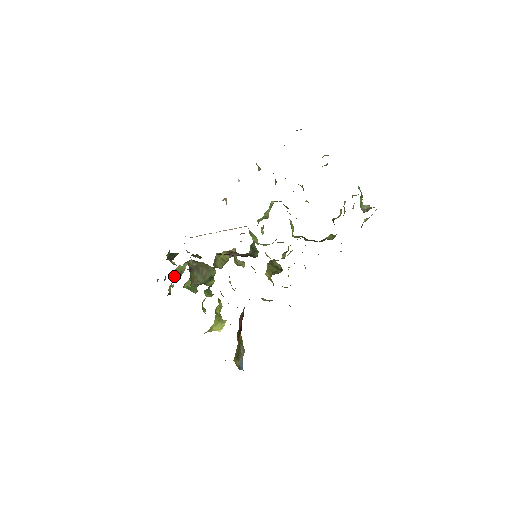
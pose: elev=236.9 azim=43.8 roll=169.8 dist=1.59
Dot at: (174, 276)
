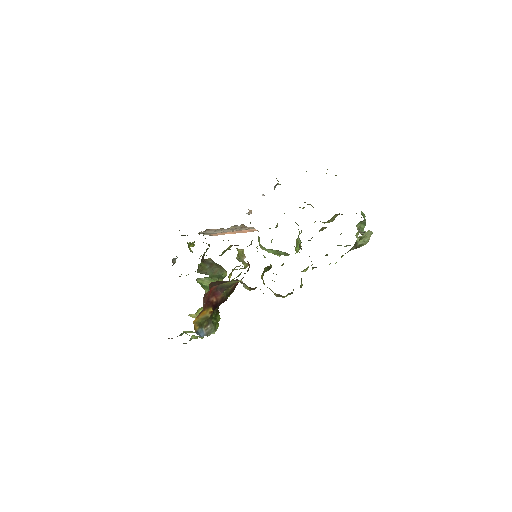
Dot at: occluded
